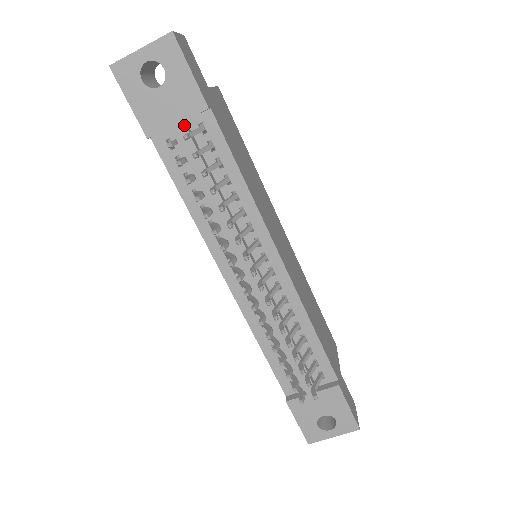
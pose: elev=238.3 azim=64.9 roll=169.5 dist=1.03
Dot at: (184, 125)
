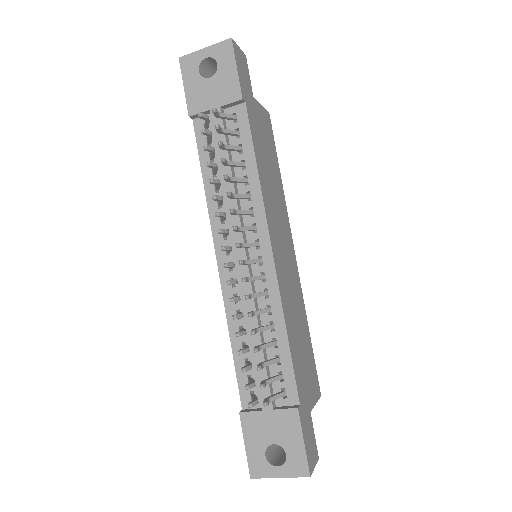
Dot at: (220, 110)
